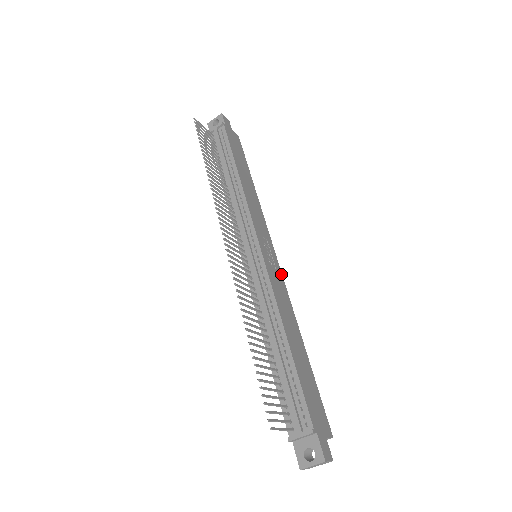
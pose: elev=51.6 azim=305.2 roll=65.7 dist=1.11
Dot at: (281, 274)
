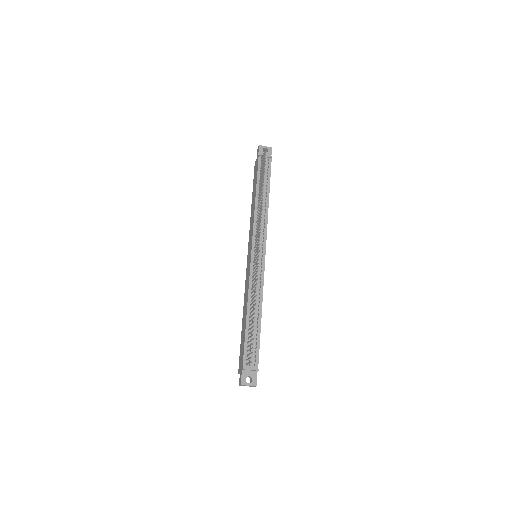
Dot at: occluded
